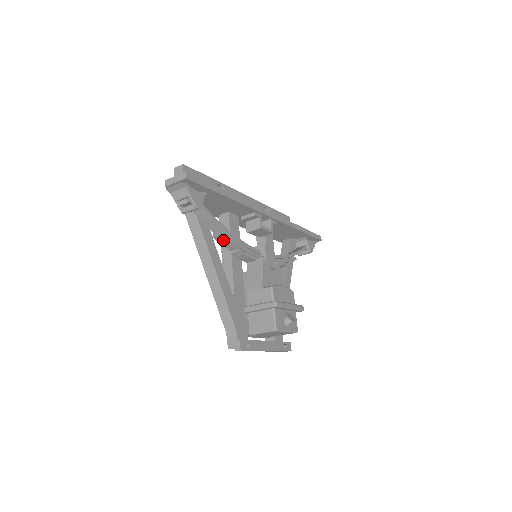
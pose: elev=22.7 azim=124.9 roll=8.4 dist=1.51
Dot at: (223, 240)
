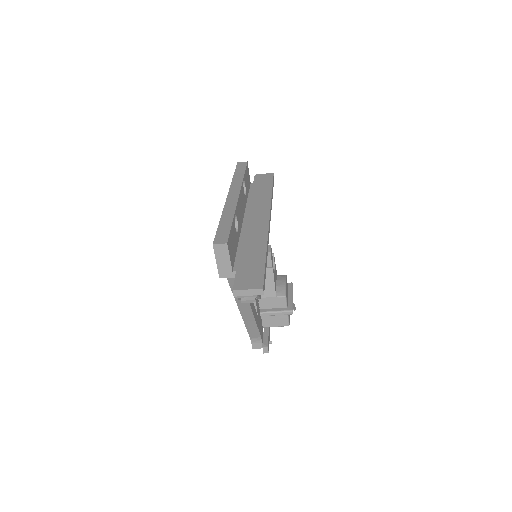
Dot at: occluded
